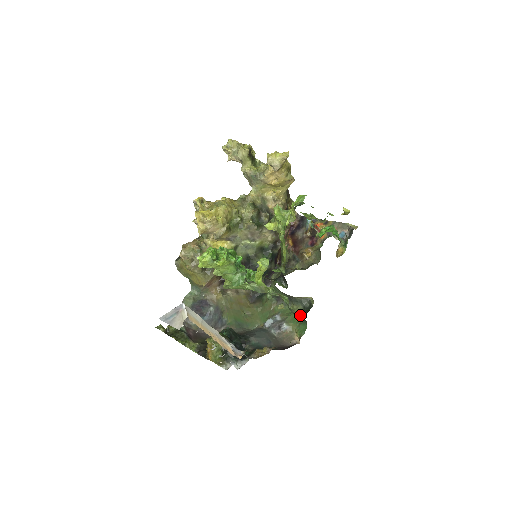
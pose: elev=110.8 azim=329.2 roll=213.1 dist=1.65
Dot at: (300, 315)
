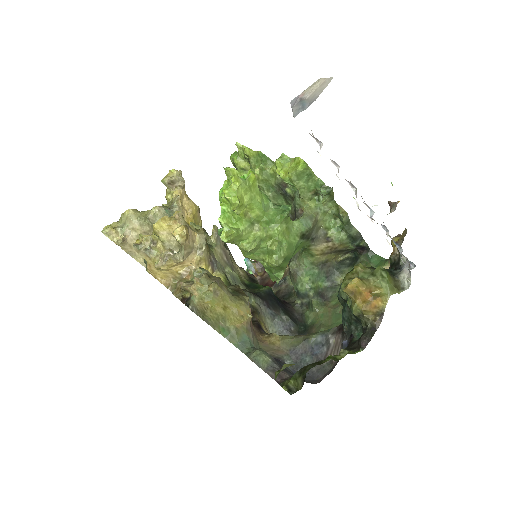
Dot at: occluded
